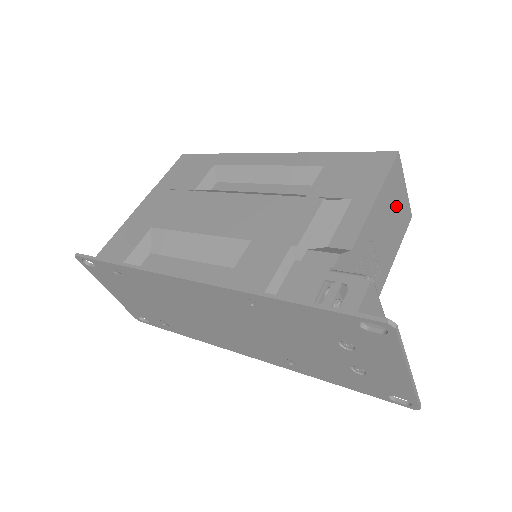
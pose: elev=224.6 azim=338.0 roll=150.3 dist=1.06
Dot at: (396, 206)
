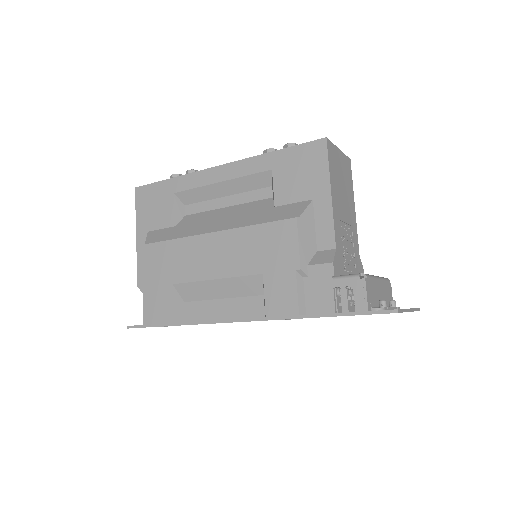
Dot at: (341, 173)
